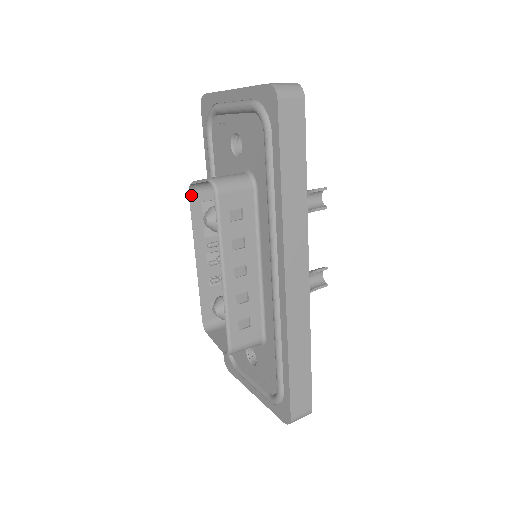
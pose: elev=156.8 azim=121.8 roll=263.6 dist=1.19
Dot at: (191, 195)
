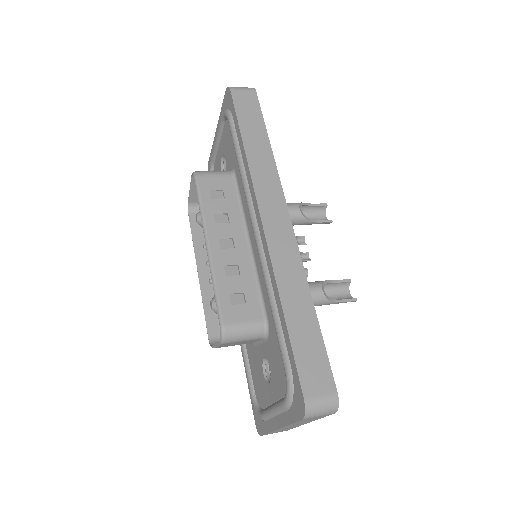
Dot at: (191, 216)
